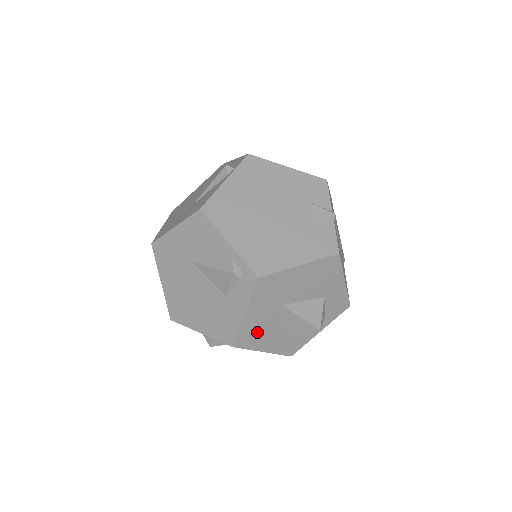
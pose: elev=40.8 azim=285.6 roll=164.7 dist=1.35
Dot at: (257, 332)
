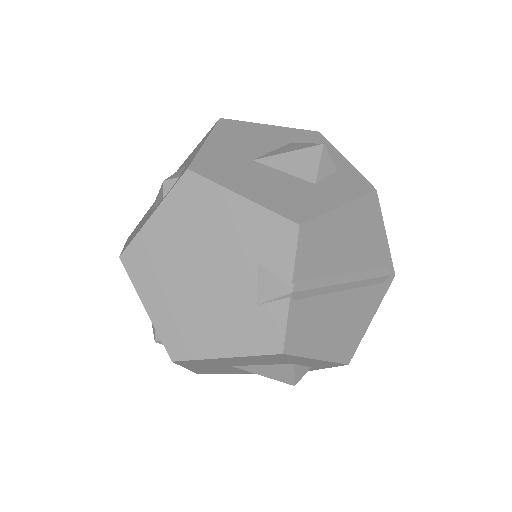
Dot at: (218, 370)
